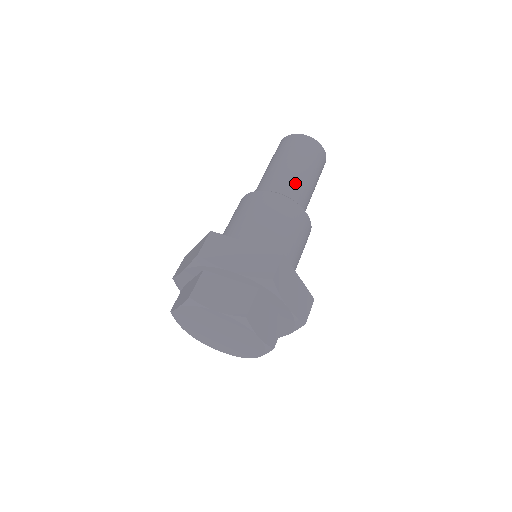
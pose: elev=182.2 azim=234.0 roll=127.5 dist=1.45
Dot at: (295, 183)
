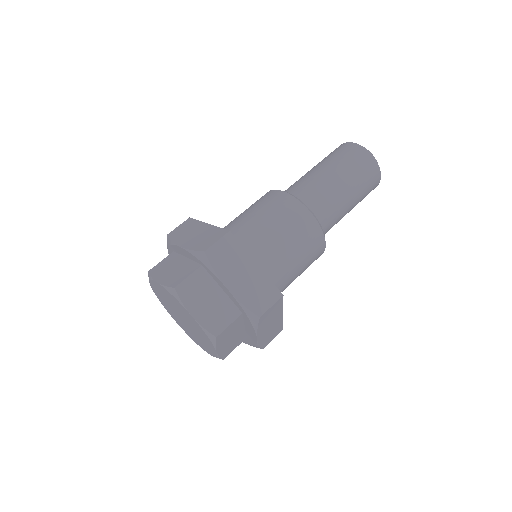
Dot at: (334, 207)
